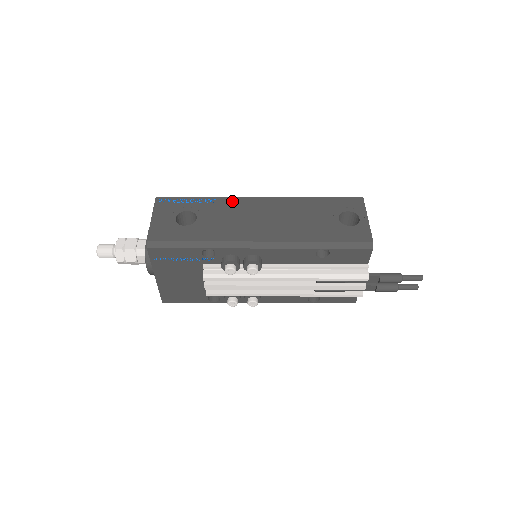
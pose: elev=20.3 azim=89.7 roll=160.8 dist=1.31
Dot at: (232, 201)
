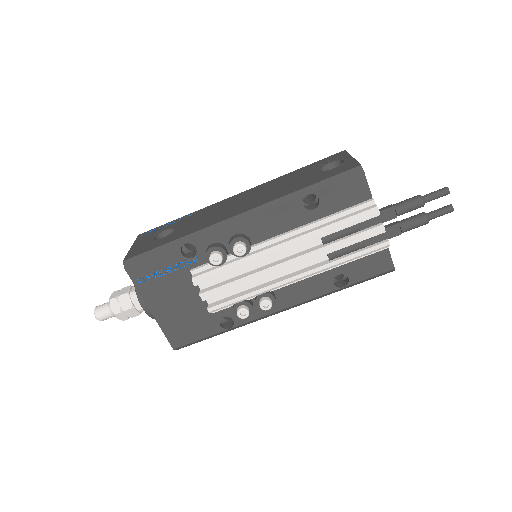
Dot at: (210, 207)
